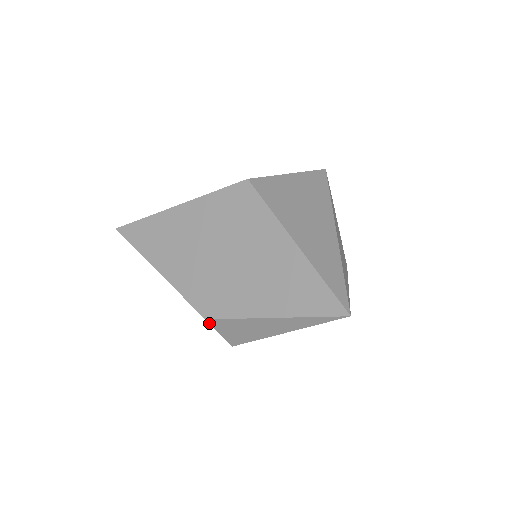
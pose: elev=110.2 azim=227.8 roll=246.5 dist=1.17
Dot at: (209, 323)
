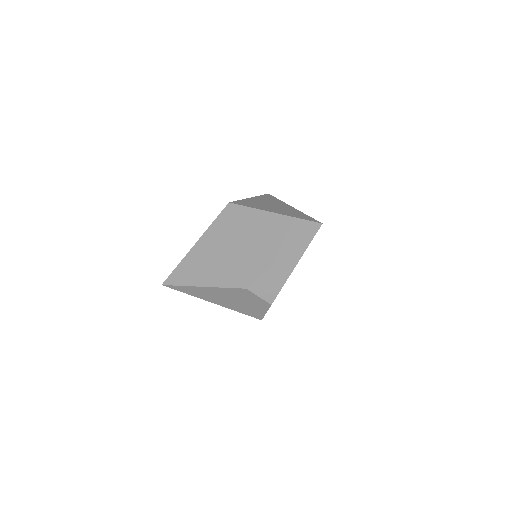
Dot at: (250, 291)
